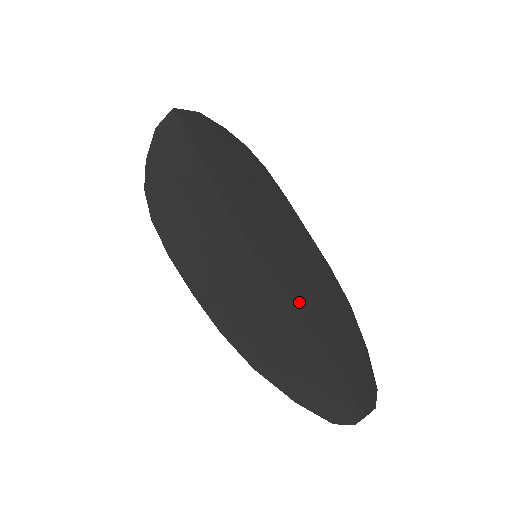
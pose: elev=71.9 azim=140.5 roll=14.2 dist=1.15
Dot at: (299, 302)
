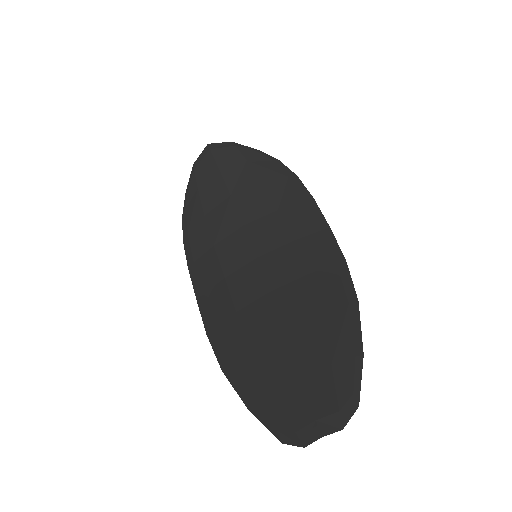
Dot at: (288, 299)
